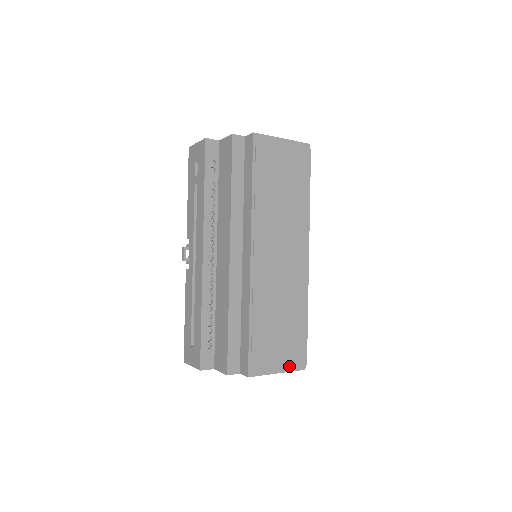
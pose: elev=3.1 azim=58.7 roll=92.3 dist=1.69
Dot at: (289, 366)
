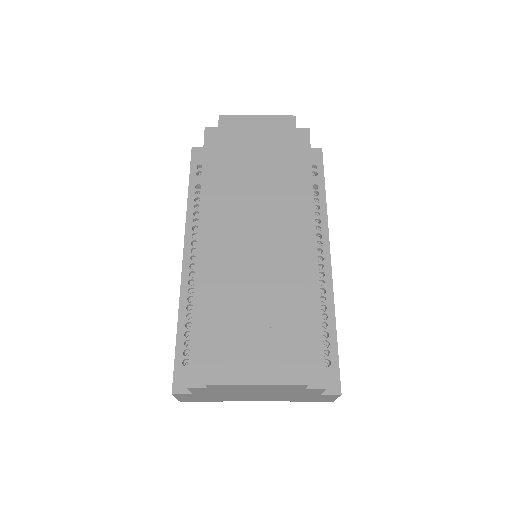
Dot at: (277, 375)
